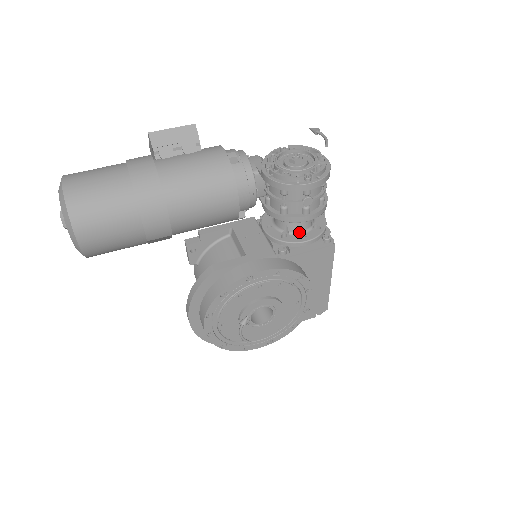
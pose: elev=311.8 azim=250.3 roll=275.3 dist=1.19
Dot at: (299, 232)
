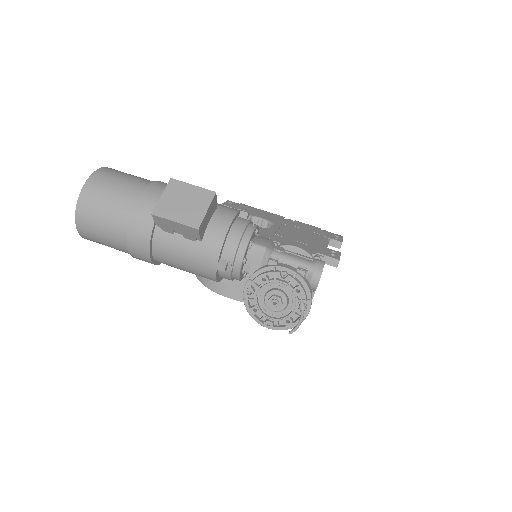
Dot at: occluded
